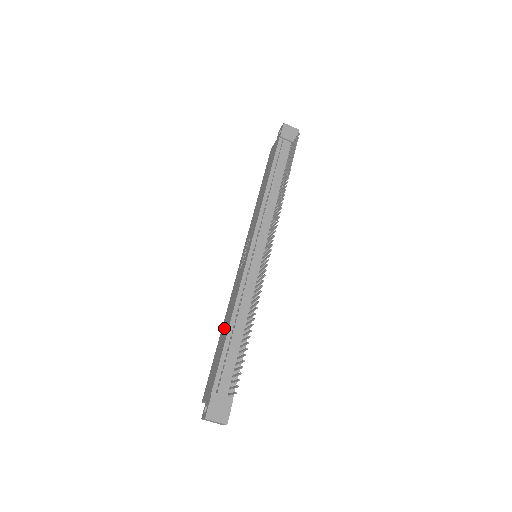
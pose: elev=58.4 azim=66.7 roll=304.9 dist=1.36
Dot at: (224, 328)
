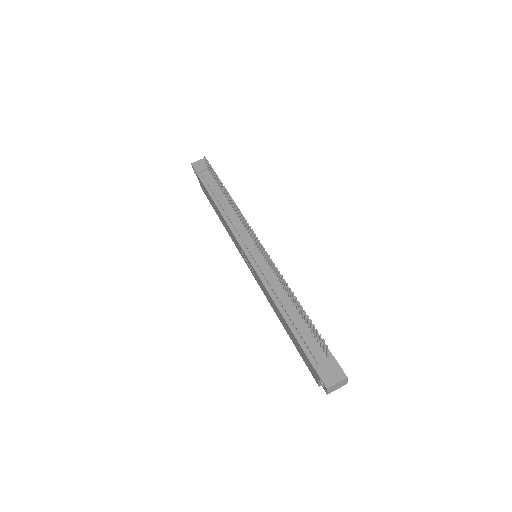
Dot at: (282, 321)
